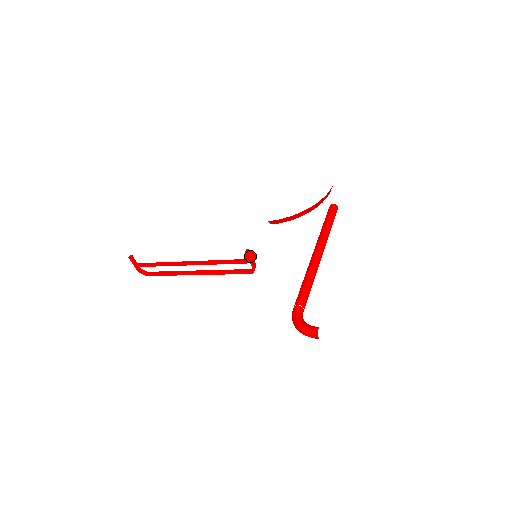
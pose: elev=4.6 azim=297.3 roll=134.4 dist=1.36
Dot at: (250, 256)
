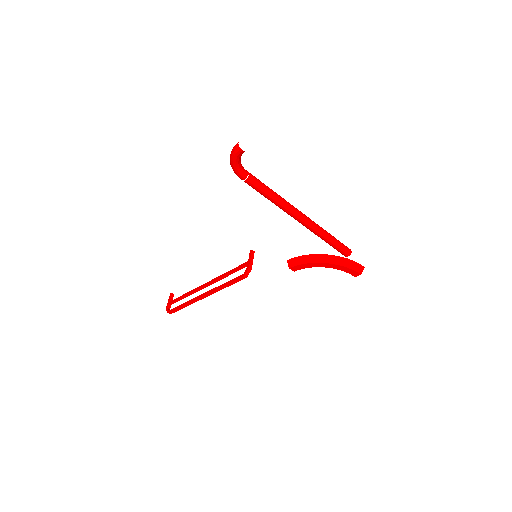
Dot at: (251, 255)
